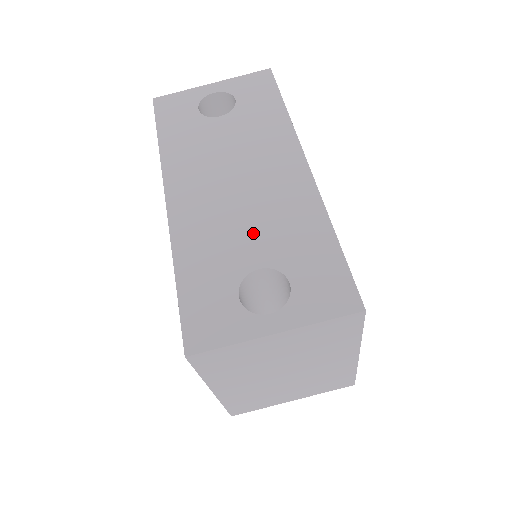
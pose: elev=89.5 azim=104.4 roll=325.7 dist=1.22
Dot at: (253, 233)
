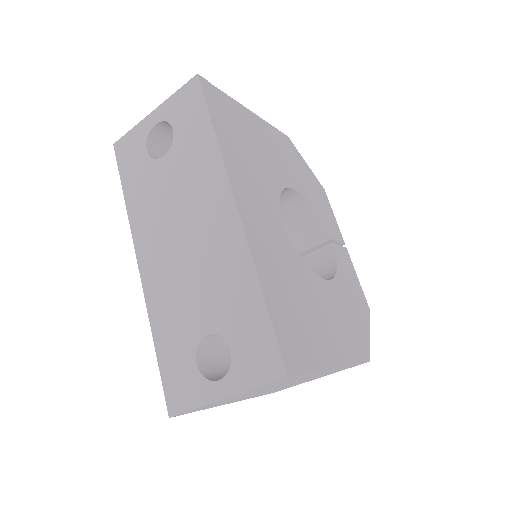
Dot at: (200, 297)
